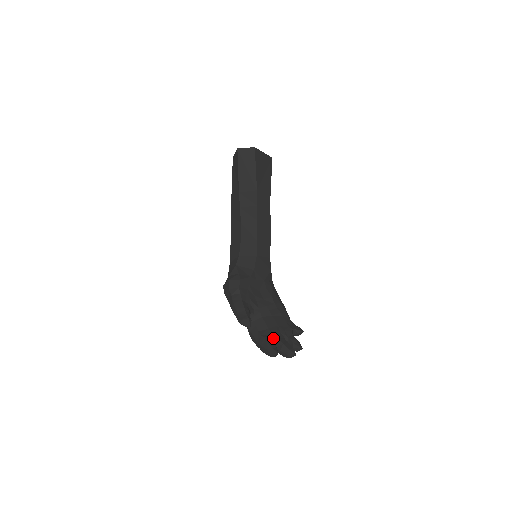
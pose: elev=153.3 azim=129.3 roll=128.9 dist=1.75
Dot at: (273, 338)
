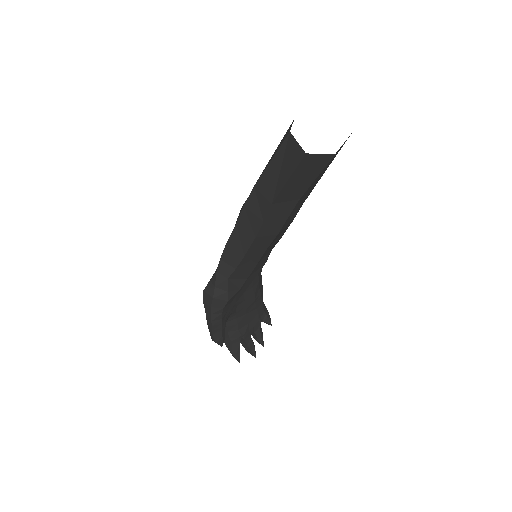
Dot at: occluded
